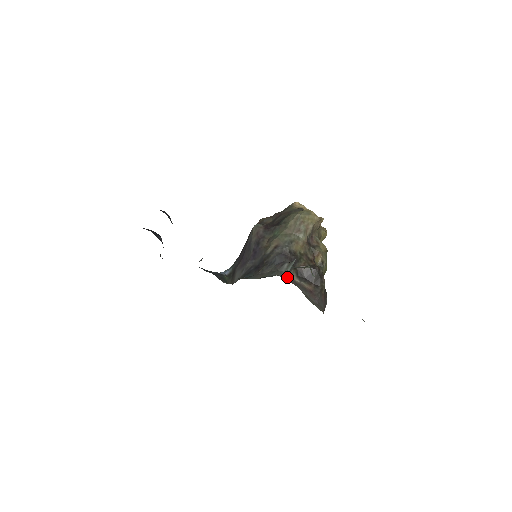
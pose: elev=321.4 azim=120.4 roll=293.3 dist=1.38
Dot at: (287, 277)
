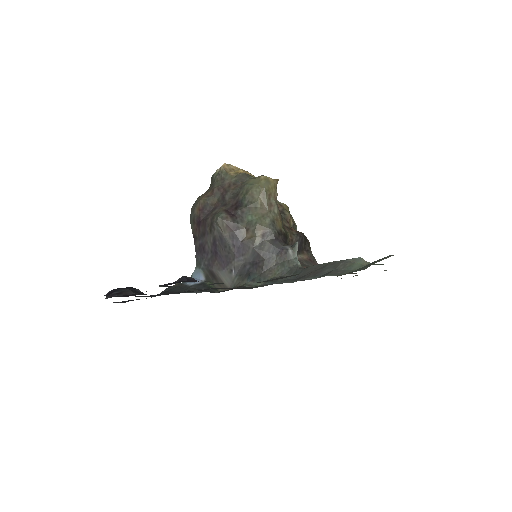
Dot at: (298, 262)
